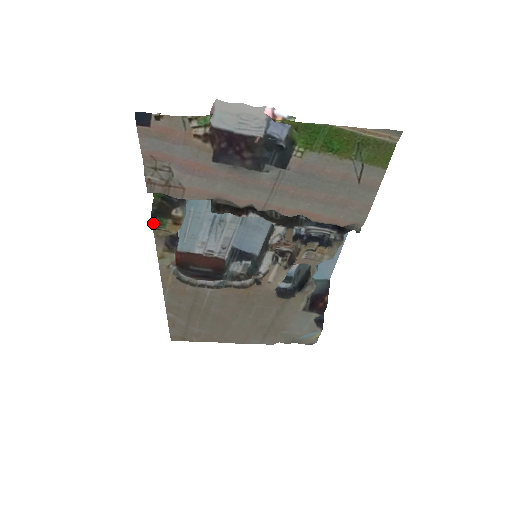
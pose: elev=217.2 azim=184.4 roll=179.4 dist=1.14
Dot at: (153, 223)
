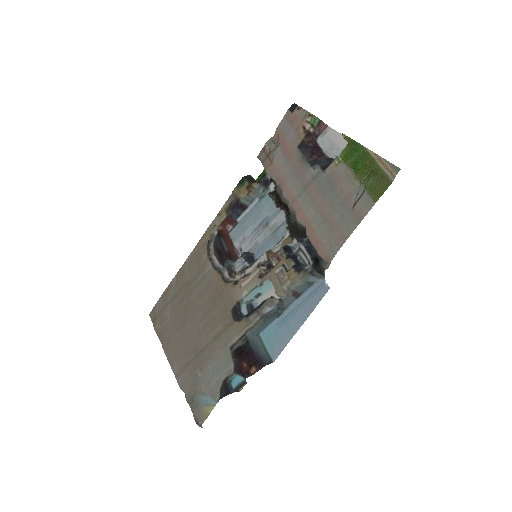
Dot at: (240, 181)
